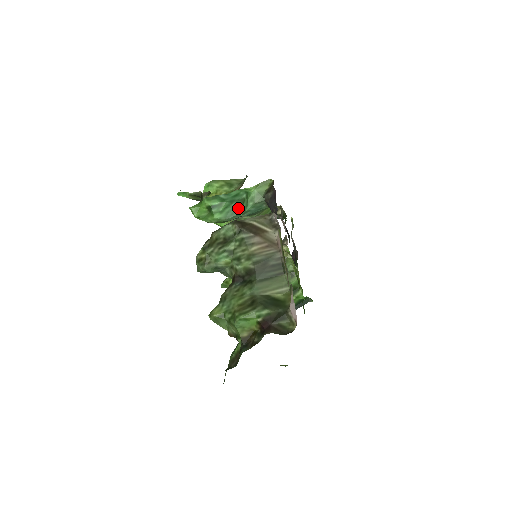
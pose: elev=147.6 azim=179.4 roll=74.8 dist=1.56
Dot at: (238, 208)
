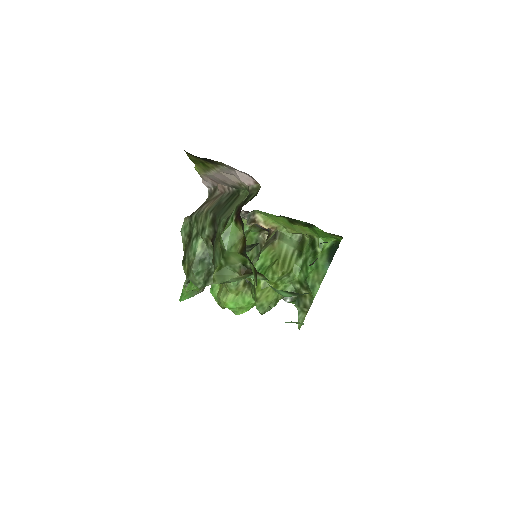
Dot at: occluded
